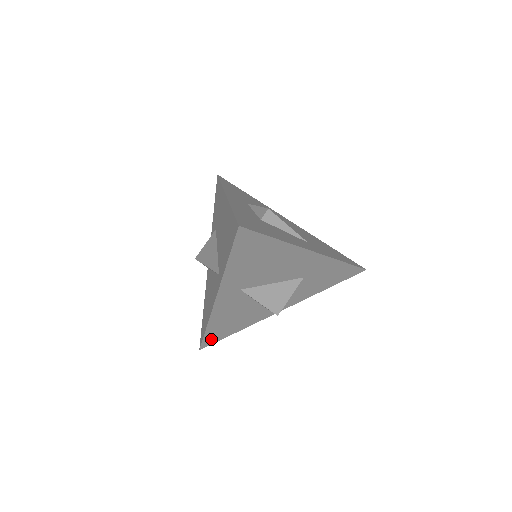
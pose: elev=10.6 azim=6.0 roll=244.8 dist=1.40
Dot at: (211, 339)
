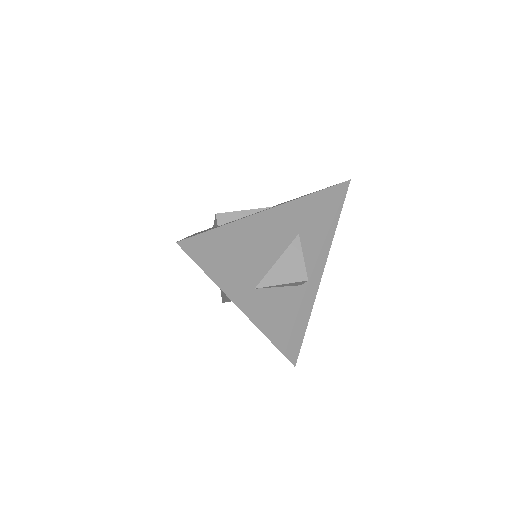
Dot at: (292, 349)
